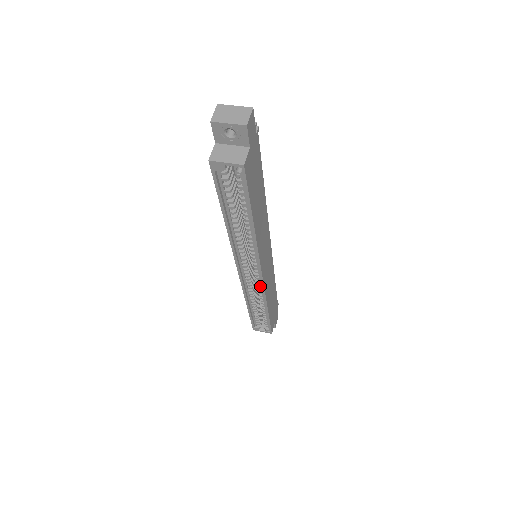
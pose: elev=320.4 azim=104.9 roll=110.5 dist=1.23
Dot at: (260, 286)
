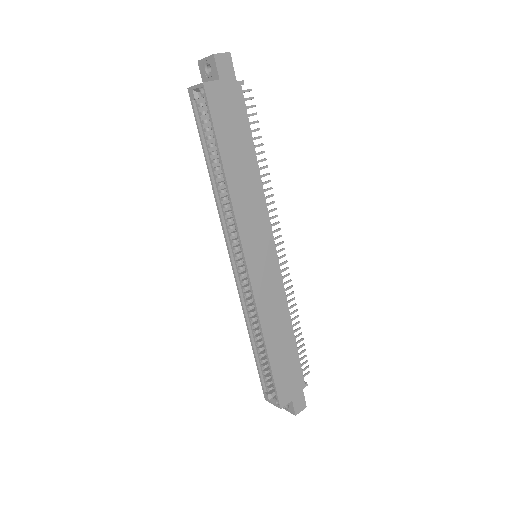
Dot at: occluded
